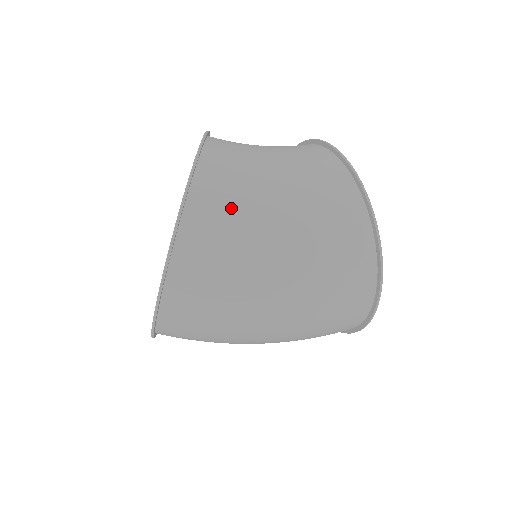
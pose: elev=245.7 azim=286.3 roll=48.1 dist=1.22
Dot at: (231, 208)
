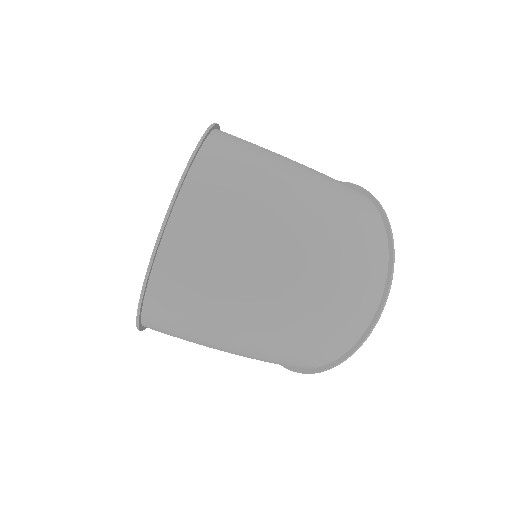
Dot at: occluded
